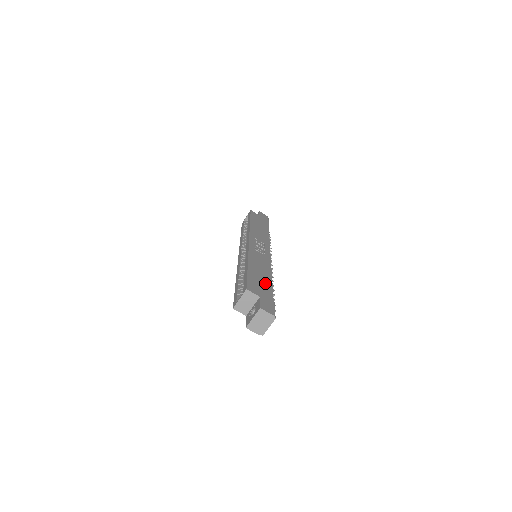
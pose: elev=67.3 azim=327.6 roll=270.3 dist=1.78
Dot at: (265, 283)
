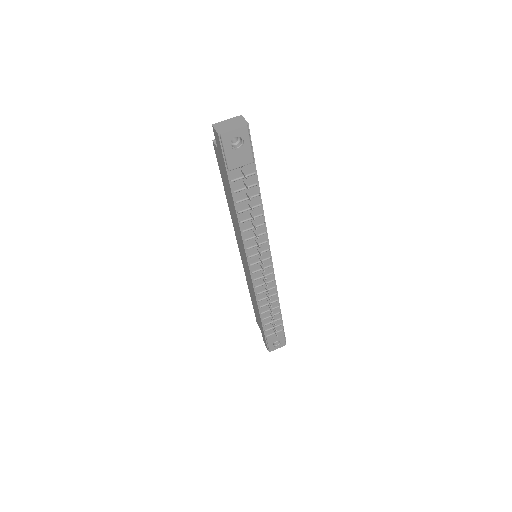
Dot at: occluded
